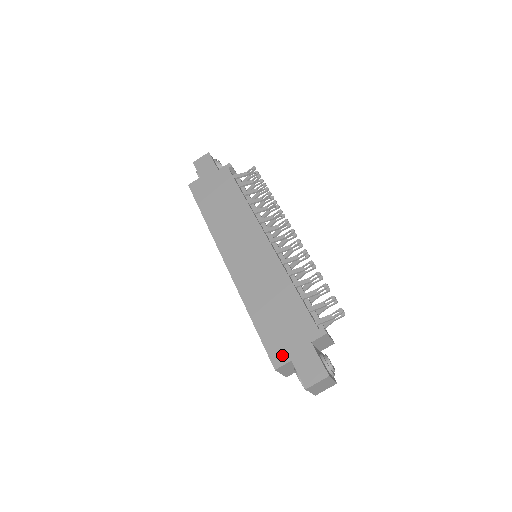
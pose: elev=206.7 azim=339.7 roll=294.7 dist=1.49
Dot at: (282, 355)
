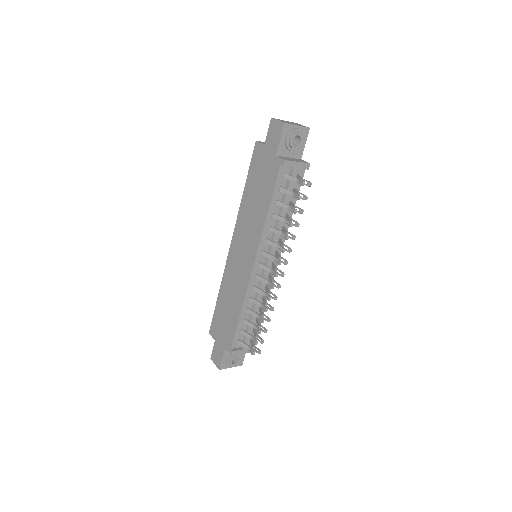
Dot at: (214, 333)
